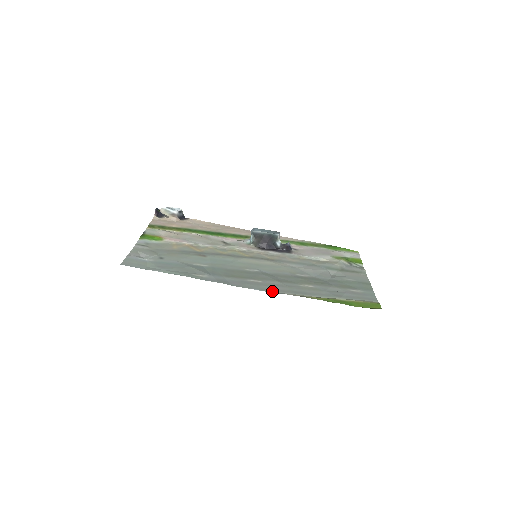
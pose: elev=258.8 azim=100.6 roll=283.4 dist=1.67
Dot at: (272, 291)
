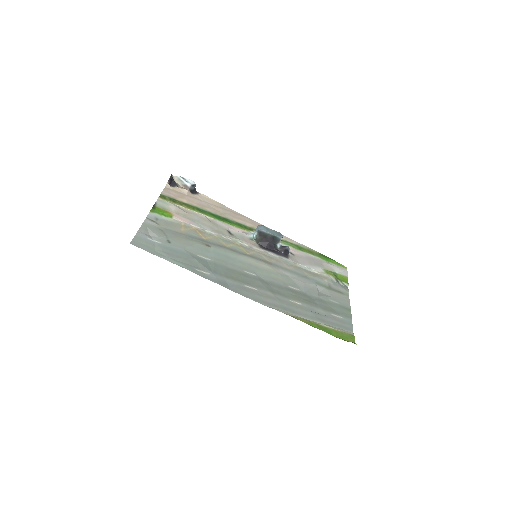
Dot at: (265, 304)
